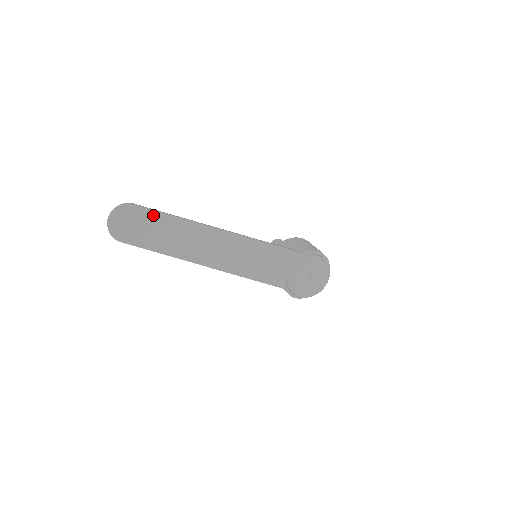
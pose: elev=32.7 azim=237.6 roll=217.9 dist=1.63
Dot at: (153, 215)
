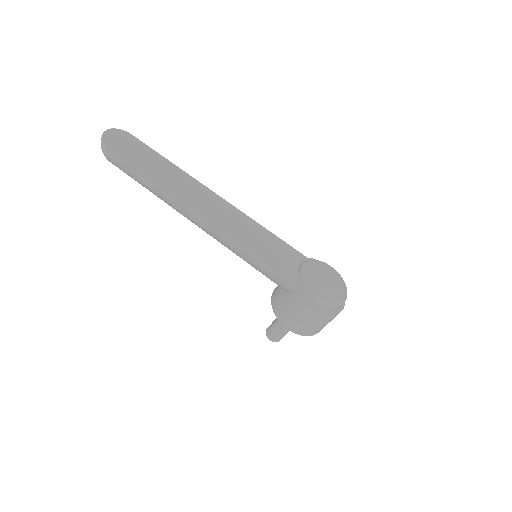
Dot at: (148, 150)
